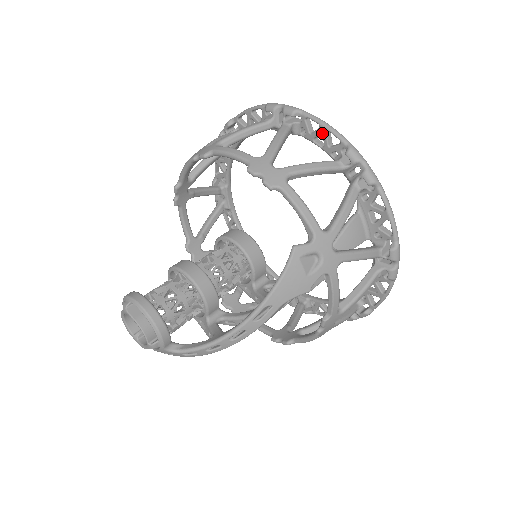
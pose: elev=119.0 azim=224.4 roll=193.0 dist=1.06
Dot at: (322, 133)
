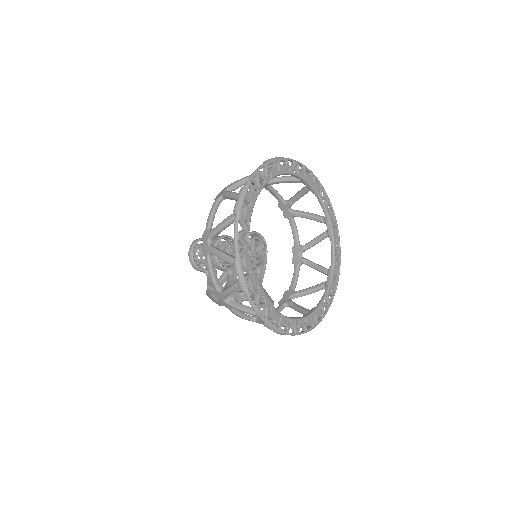
Dot at: occluded
